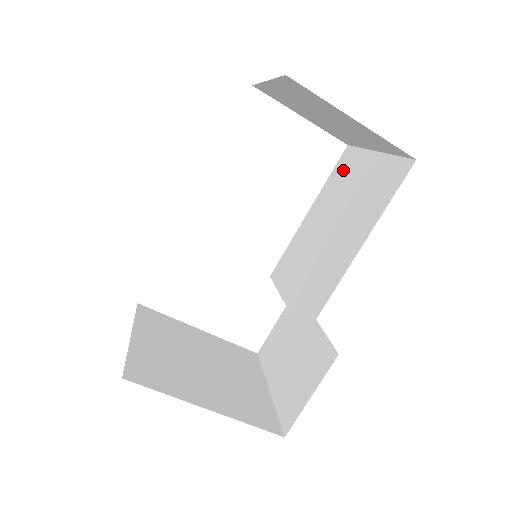
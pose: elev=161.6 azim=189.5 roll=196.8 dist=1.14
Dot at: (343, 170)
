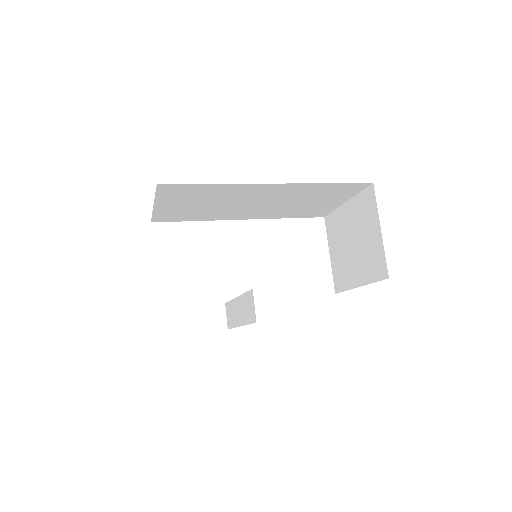
Dot at: occluded
